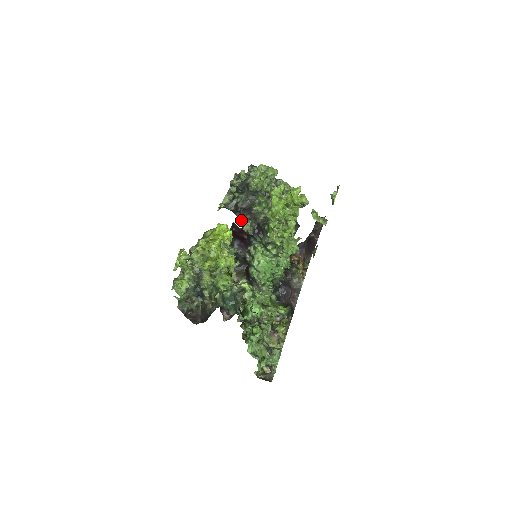
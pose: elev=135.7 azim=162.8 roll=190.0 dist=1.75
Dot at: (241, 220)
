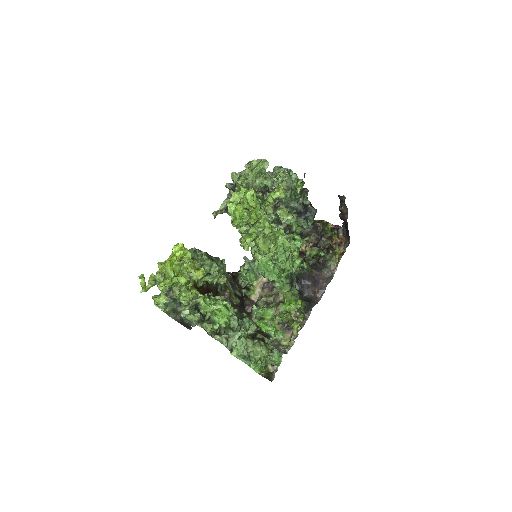
Dot at: occluded
